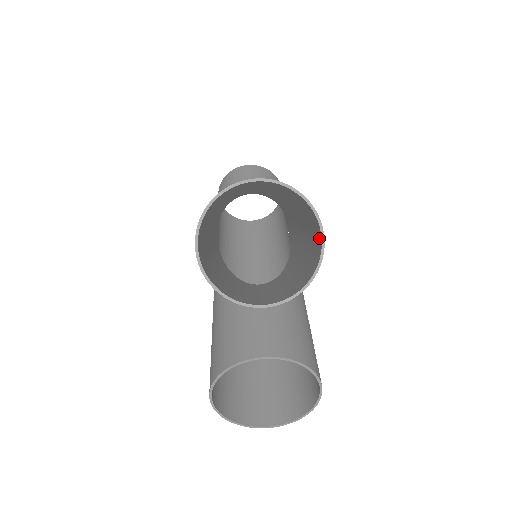
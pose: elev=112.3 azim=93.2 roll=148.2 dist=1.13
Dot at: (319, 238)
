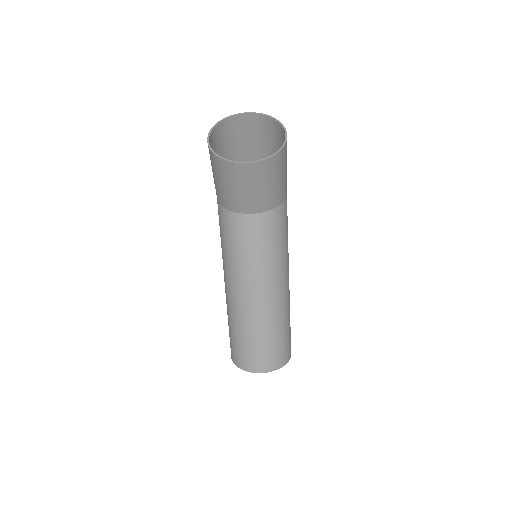
Dot at: occluded
